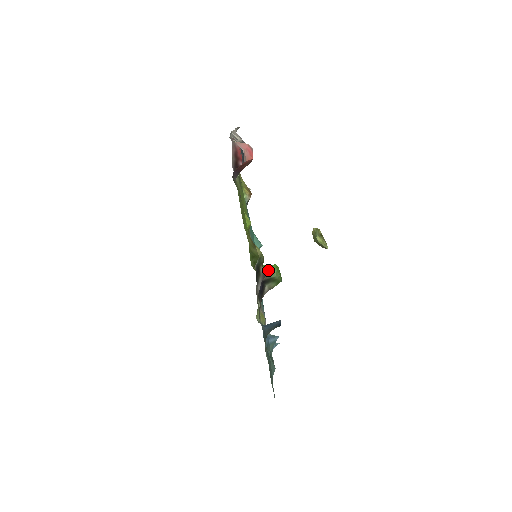
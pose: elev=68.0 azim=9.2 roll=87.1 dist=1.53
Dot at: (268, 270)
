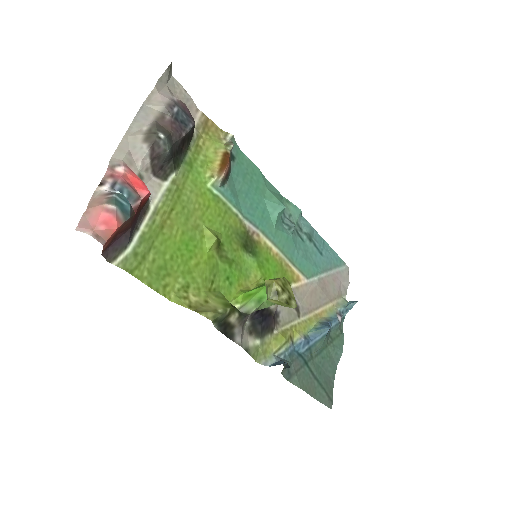
Dot at: (253, 303)
